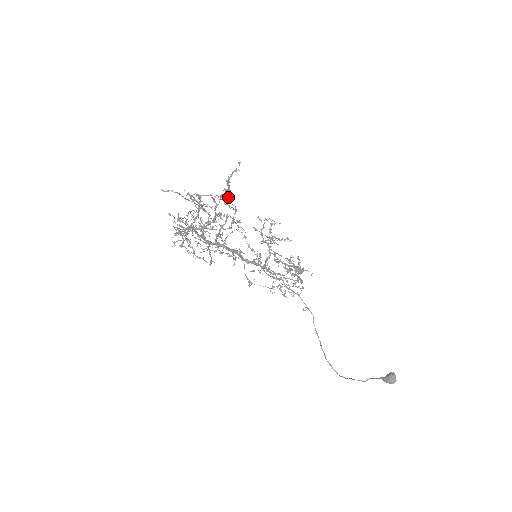
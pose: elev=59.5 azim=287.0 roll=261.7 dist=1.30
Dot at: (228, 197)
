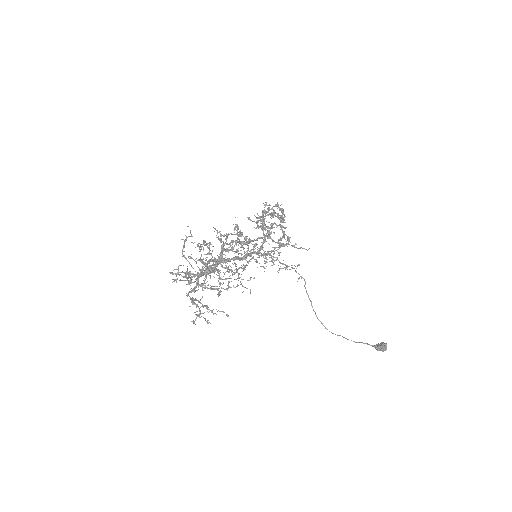
Dot at: occluded
